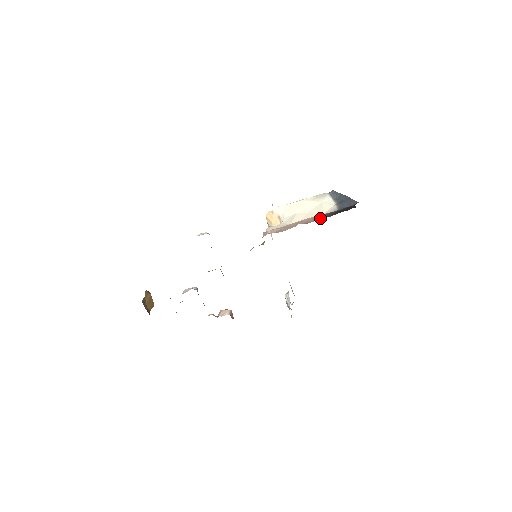
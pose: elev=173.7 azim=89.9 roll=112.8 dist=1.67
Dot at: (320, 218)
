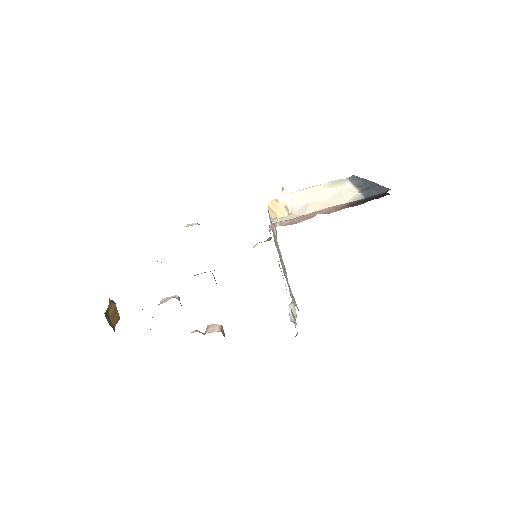
Dot at: (344, 207)
